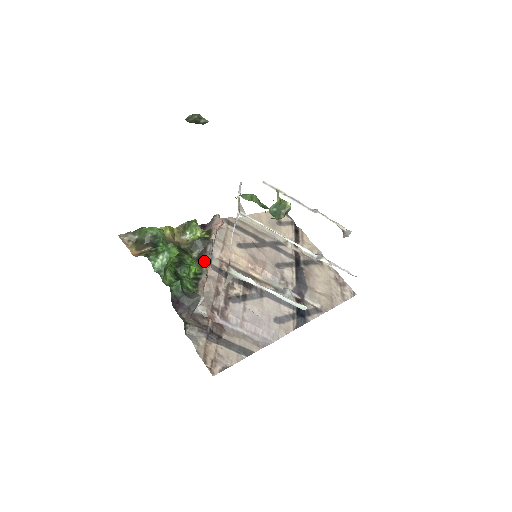
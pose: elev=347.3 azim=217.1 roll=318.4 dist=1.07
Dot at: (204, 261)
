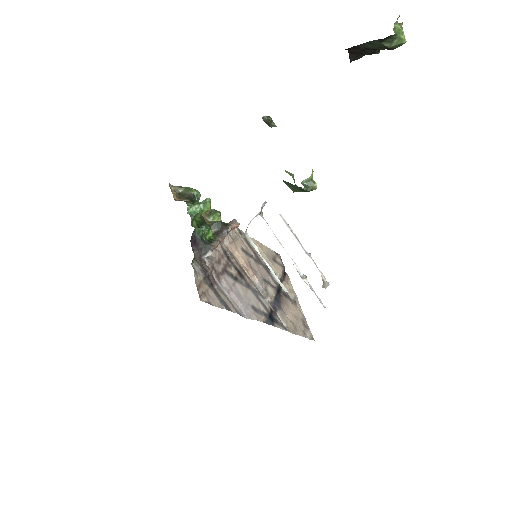
Dot at: (219, 236)
